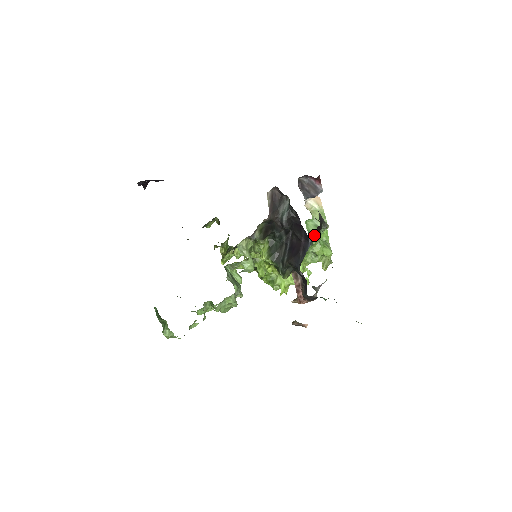
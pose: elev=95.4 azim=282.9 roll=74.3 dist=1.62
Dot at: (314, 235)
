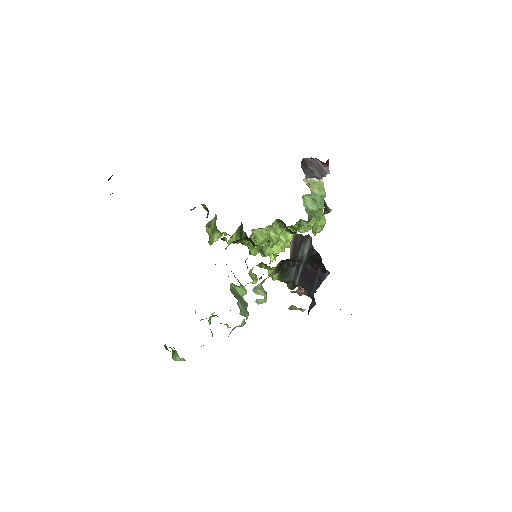
Dot at: occluded
